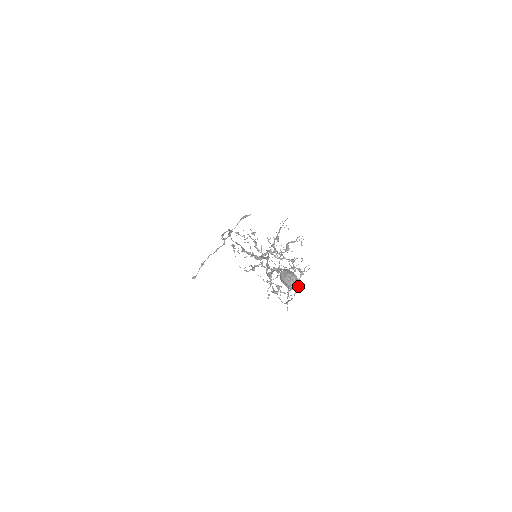
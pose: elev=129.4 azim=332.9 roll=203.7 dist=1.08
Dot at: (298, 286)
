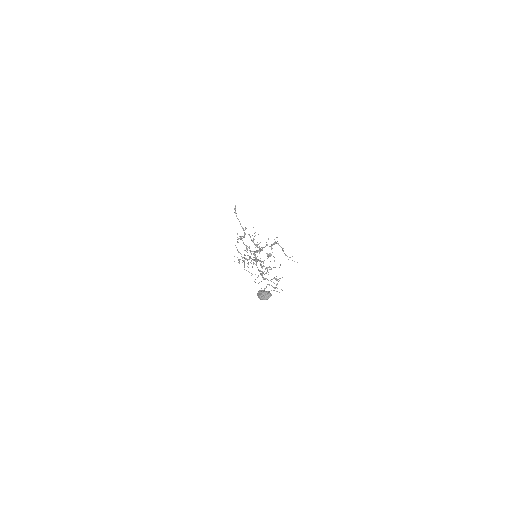
Dot at: (279, 267)
